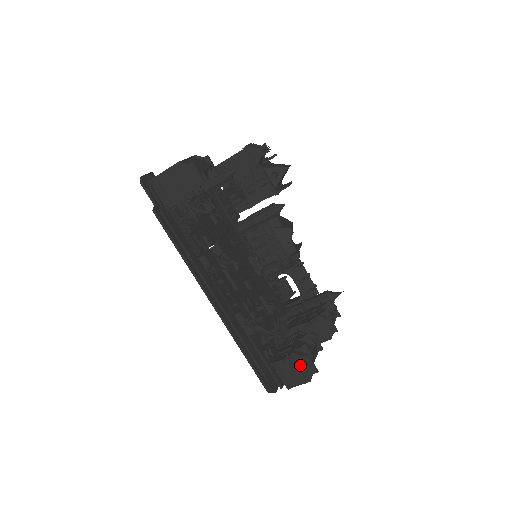
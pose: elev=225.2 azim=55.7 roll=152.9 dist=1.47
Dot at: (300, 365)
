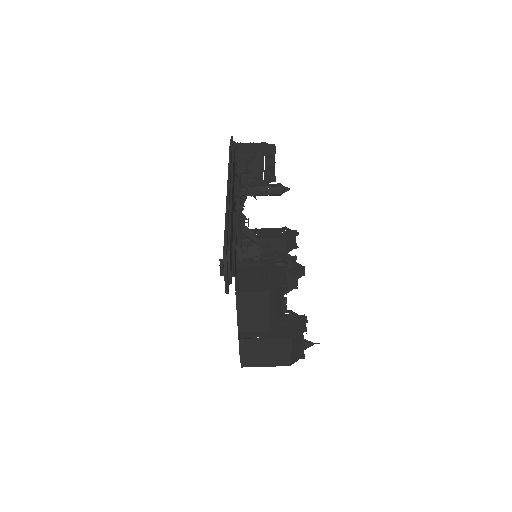
Dot at: (269, 273)
